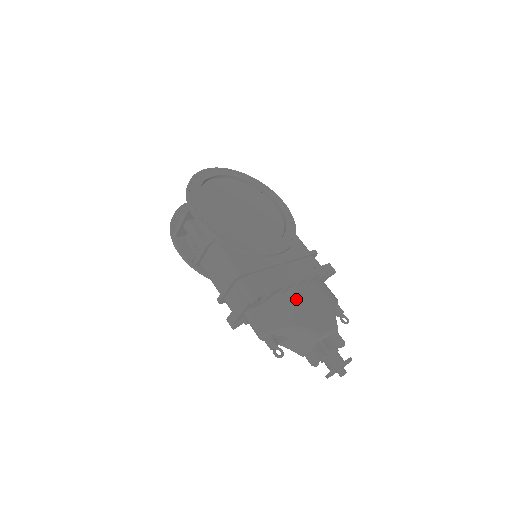
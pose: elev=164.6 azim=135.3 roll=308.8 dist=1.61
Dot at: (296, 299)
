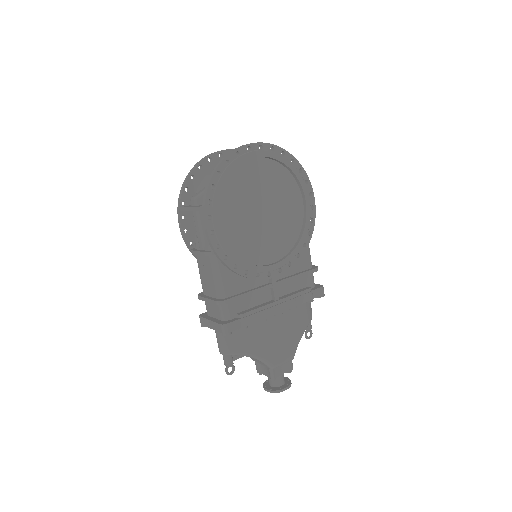
Dot at: (269, 327)
